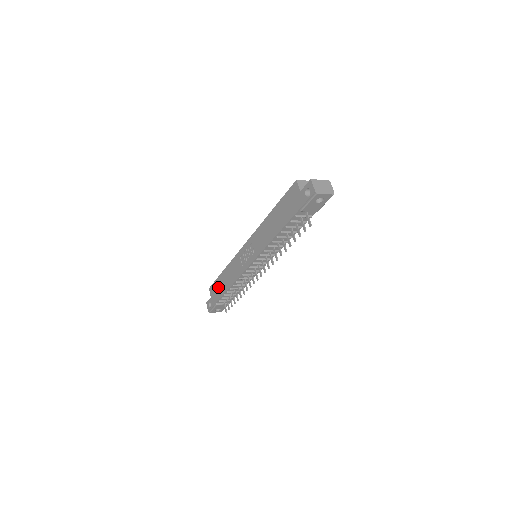
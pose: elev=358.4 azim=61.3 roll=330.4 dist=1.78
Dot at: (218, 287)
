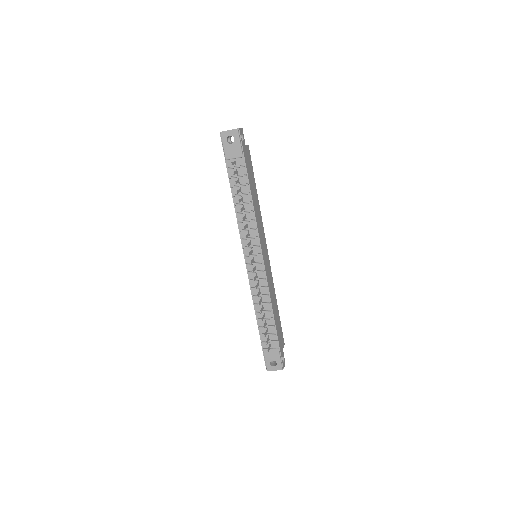
Dot at: occluded
